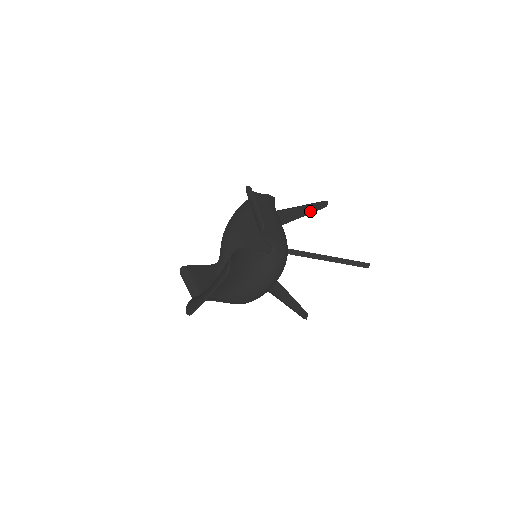
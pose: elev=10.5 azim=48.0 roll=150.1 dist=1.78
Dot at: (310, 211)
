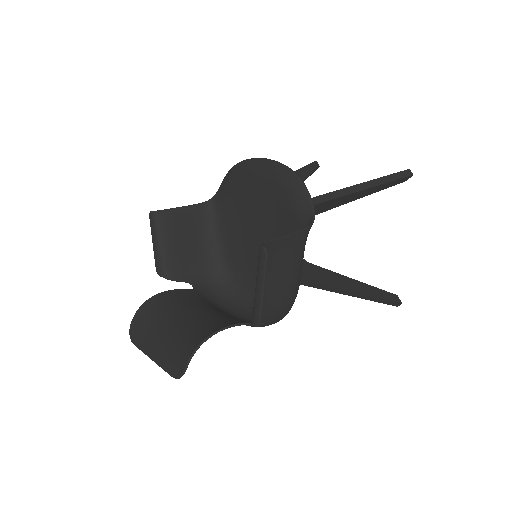
Dot at: (374, 191)
